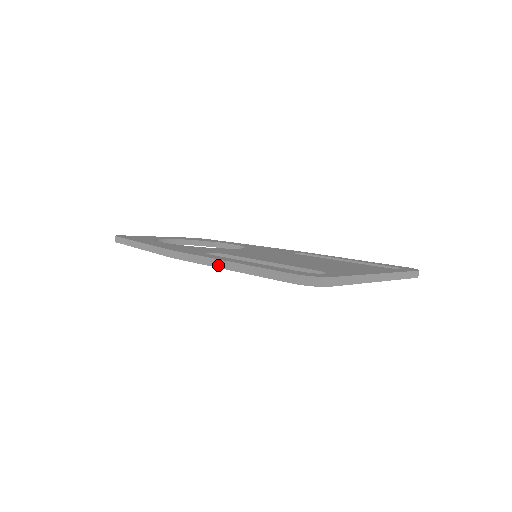
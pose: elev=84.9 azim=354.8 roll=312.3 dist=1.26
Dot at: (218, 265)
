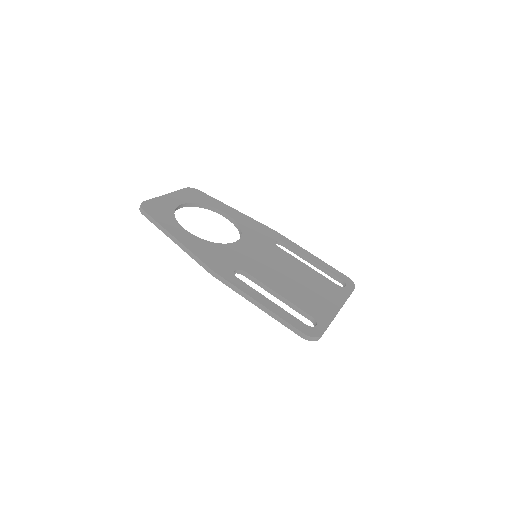
Dot at: (251, 301)
